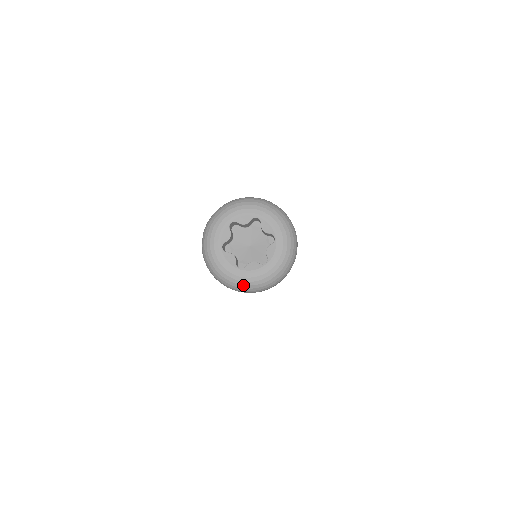
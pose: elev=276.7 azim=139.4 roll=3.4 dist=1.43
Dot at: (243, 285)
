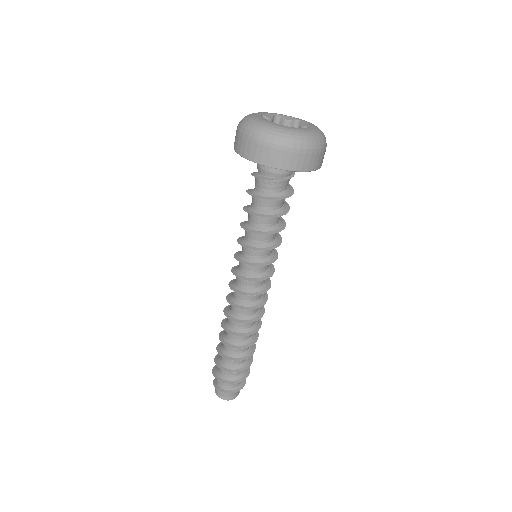
Dot at: (266, 129)
